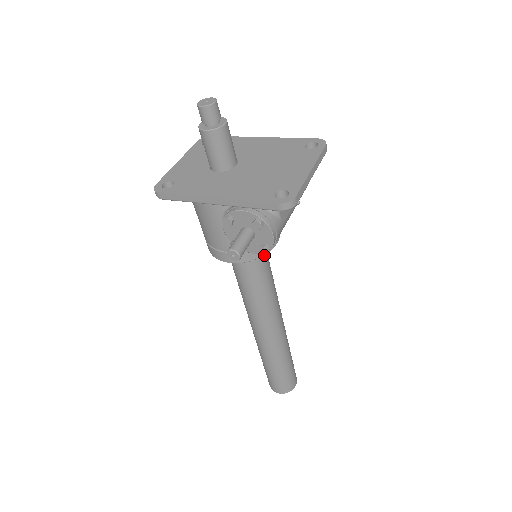
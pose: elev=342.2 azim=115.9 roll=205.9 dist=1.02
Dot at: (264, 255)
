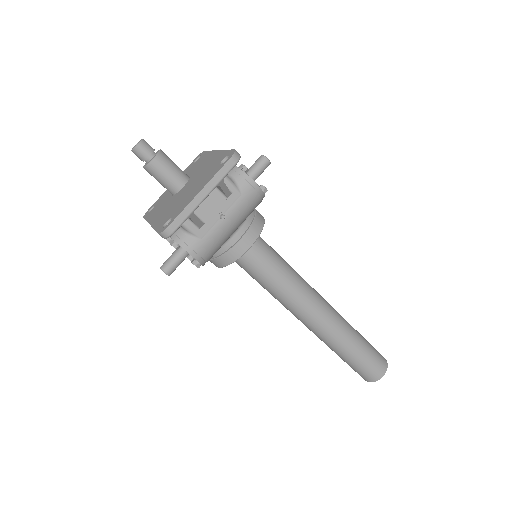
Dot at: (256, 256)
